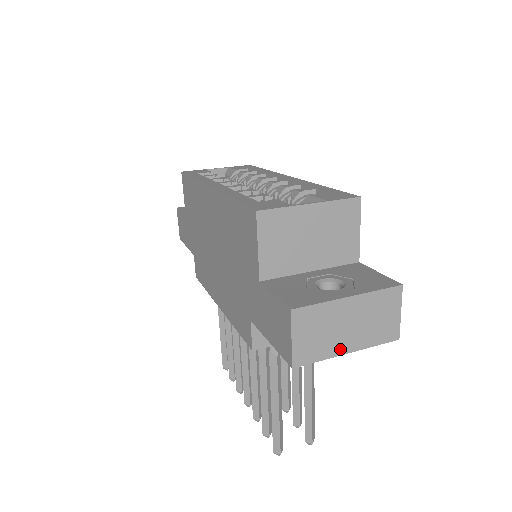
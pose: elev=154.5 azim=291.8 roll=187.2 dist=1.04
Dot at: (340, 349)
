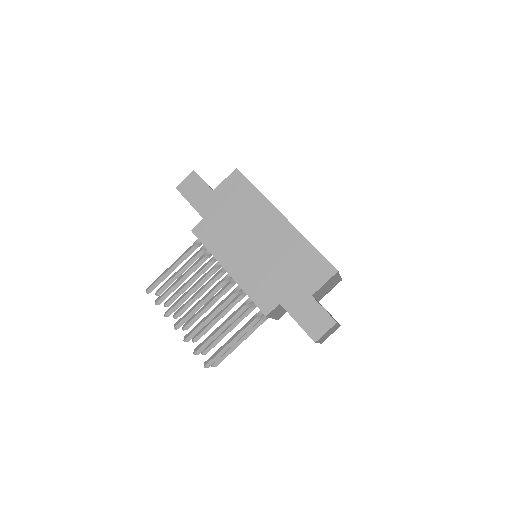
Dot at: (320, 341)
